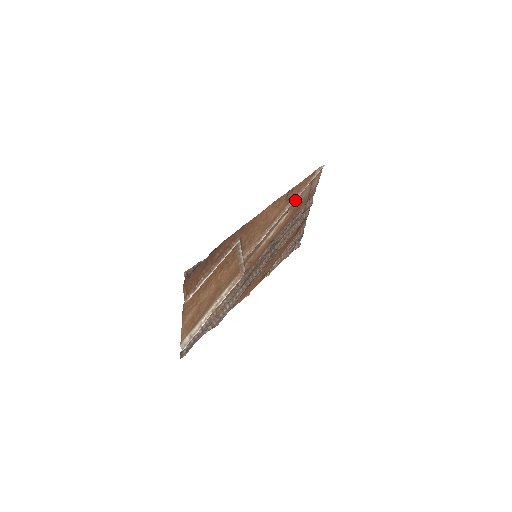
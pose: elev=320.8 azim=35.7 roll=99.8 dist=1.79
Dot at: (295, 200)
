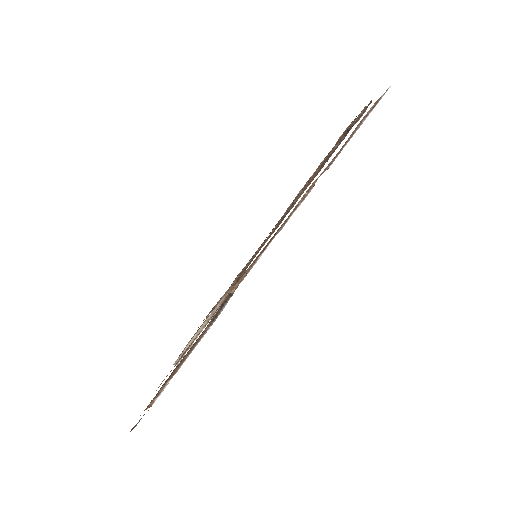
Dot at: occluded
